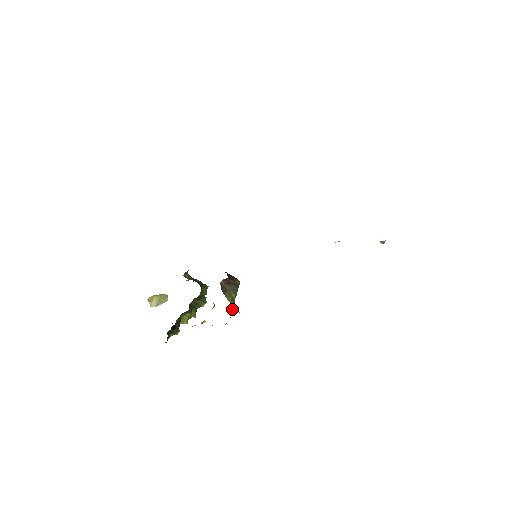
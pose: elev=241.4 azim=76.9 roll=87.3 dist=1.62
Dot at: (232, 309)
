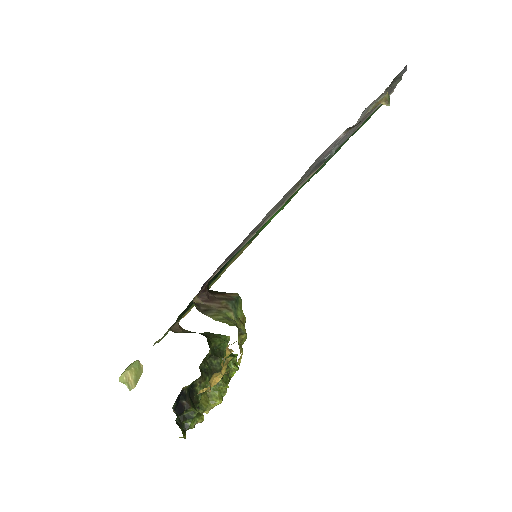
Dot at: (242, 336)
